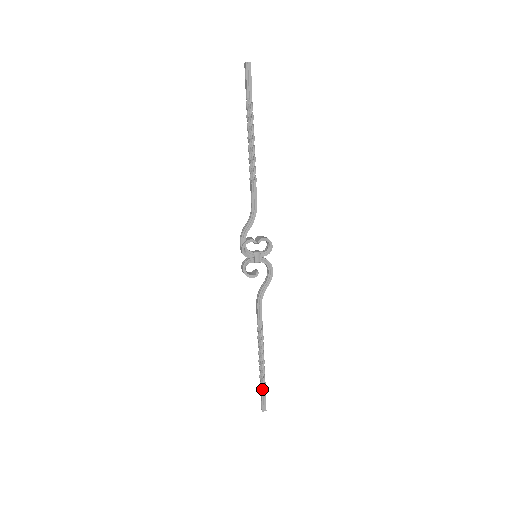
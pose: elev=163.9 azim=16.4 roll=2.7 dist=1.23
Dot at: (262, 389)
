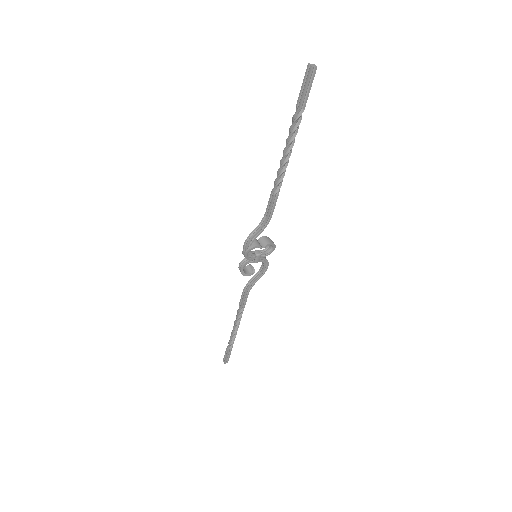
Dot at: (229, 350)
